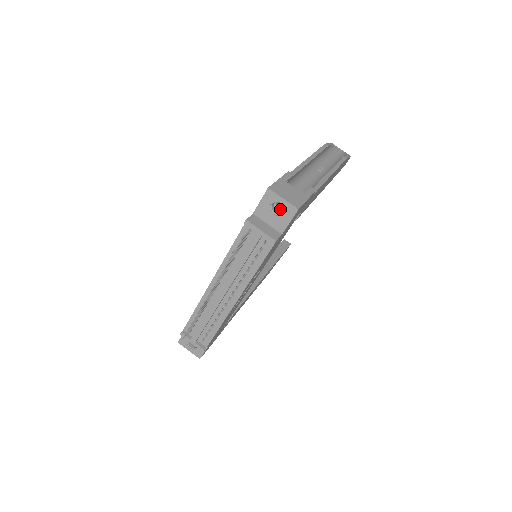
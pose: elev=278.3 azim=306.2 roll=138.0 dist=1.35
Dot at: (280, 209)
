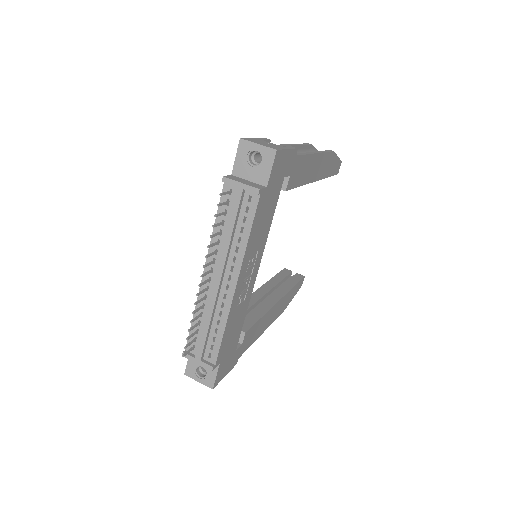
Dot at: (259, 162)
